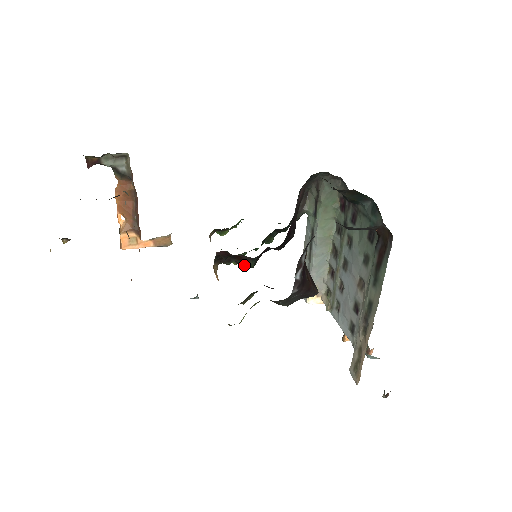
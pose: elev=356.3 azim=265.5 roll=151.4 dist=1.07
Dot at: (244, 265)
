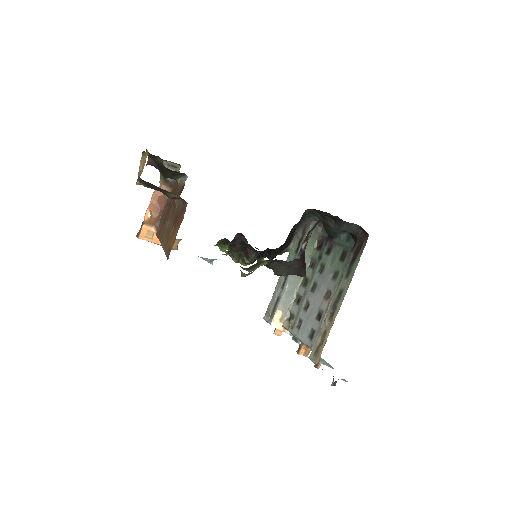
Dot at: (246, 259)
